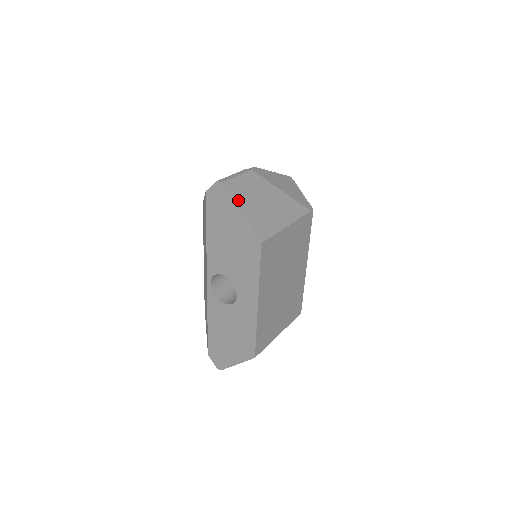
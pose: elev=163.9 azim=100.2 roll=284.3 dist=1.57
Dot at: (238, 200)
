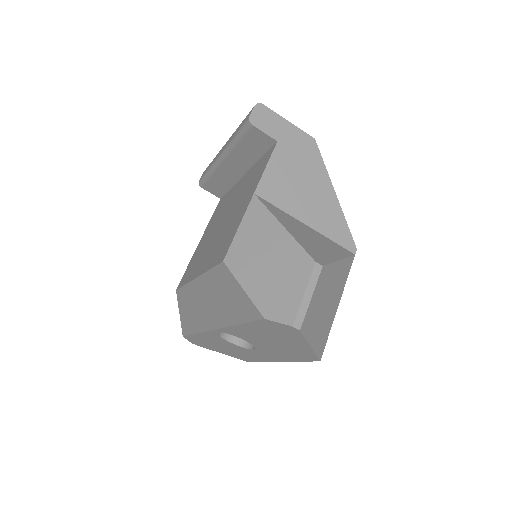
Dot at: (310, 334)
